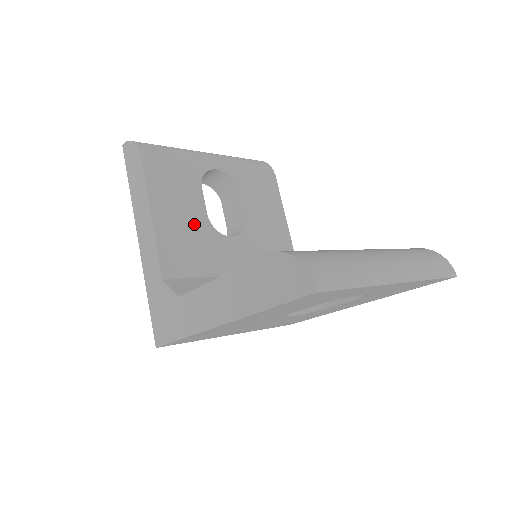
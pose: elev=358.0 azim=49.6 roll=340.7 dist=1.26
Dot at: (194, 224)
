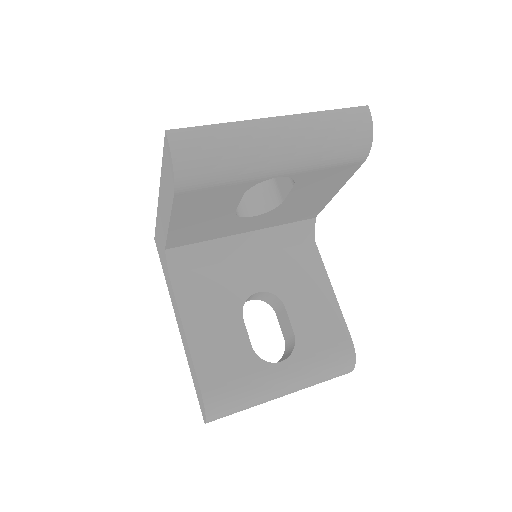
Dot at: (215, 219)
